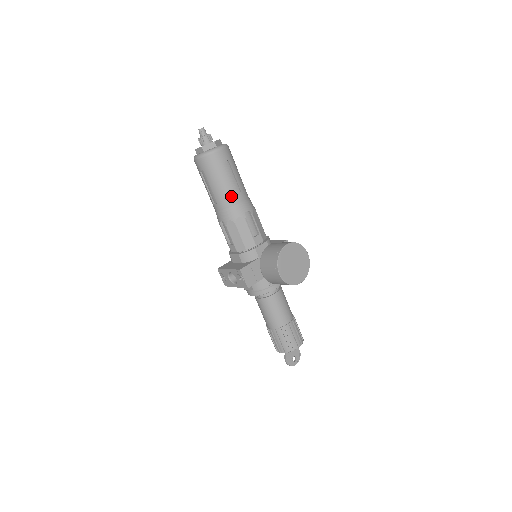
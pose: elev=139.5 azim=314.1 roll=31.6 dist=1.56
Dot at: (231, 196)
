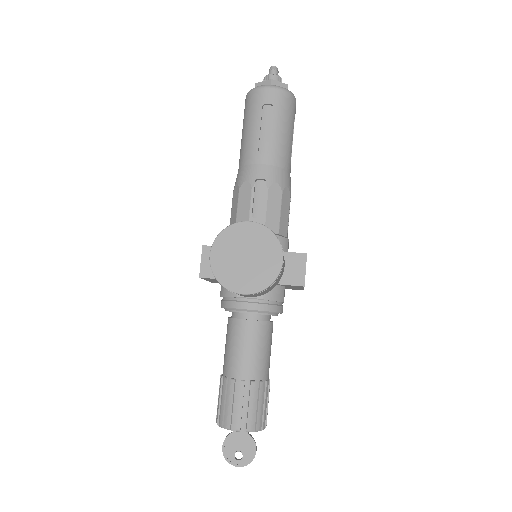
Dot at: (252, 151)
